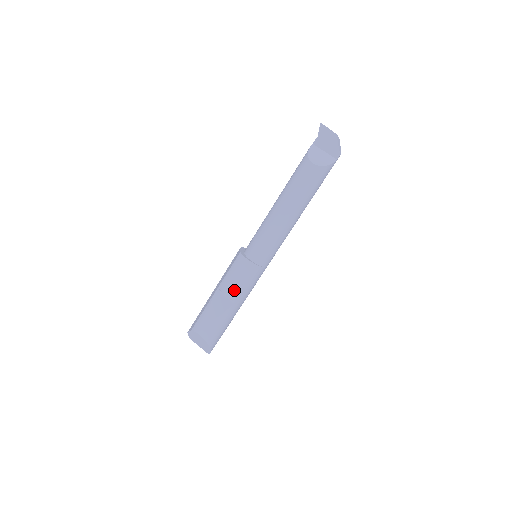
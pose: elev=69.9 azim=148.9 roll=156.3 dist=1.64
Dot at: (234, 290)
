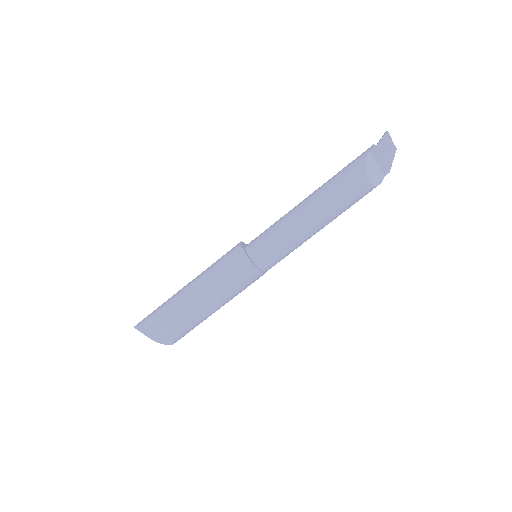
Dot at: (229, 297)
